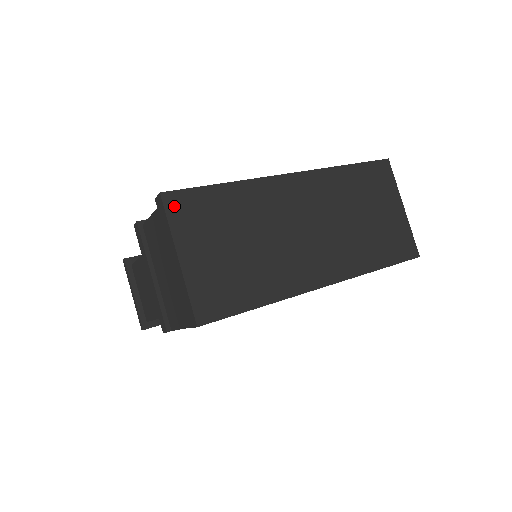
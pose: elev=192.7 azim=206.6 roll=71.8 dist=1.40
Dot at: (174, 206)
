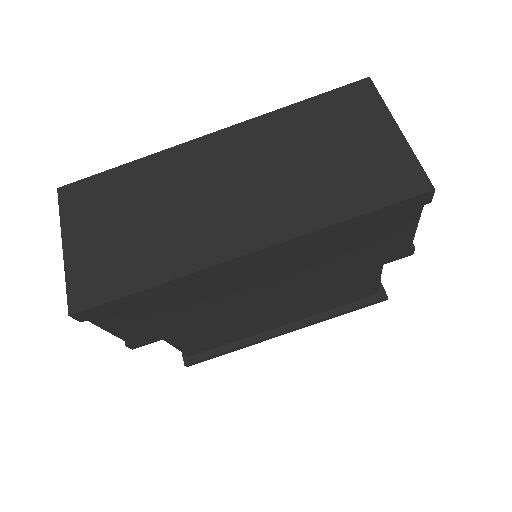
Dot at: (68, 197)
